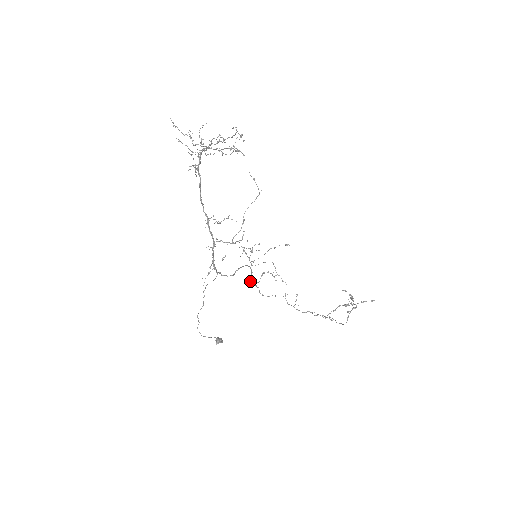
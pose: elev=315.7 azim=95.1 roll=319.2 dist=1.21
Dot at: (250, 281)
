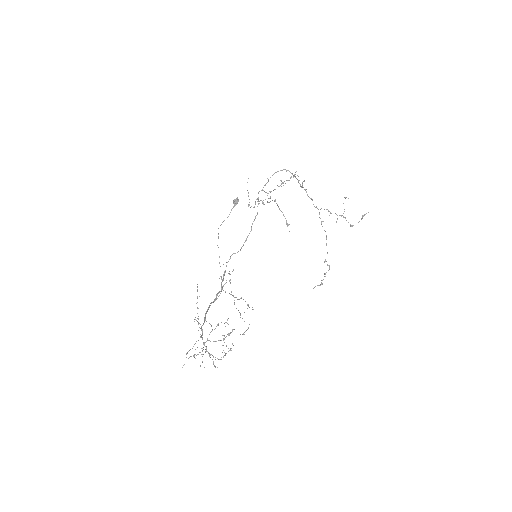
Dot at: occluded
